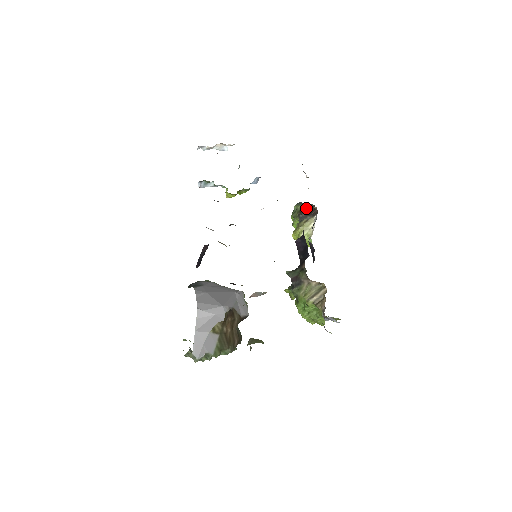
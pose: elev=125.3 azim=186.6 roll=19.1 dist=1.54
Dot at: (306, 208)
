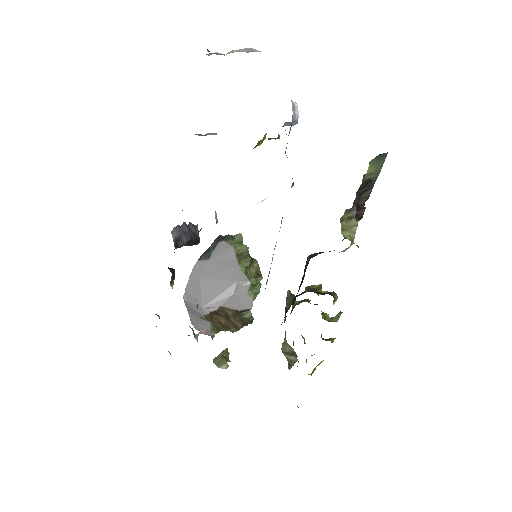
Dot at: (364, 190)
